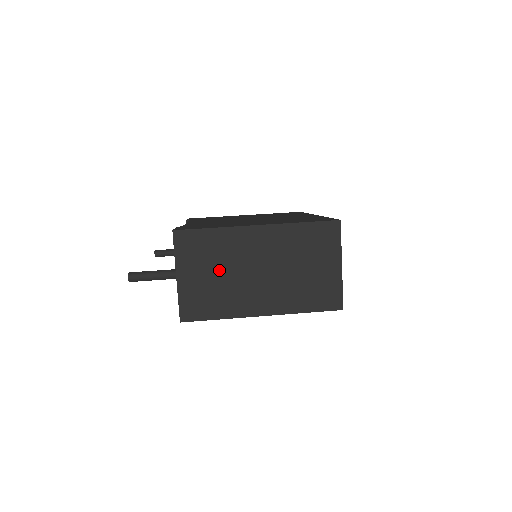
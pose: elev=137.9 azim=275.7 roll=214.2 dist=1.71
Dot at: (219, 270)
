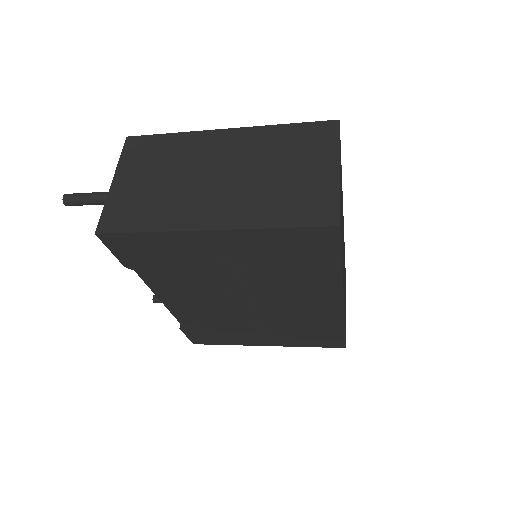
Dot at: (166, 174)
